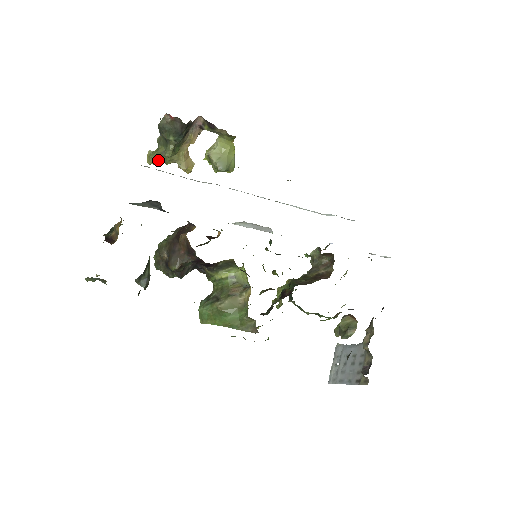
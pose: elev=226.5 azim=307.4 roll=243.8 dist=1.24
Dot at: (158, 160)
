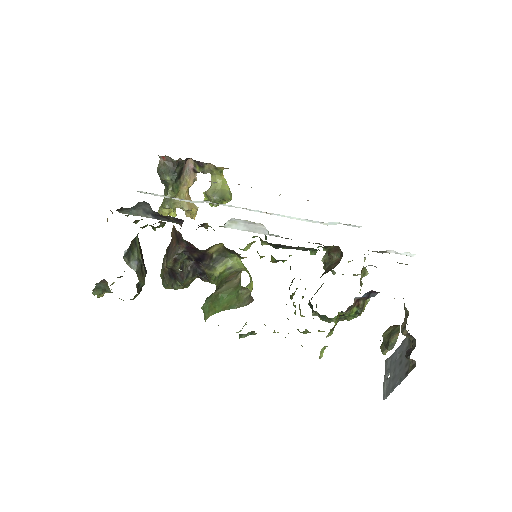
Dot at: (164, 206)
